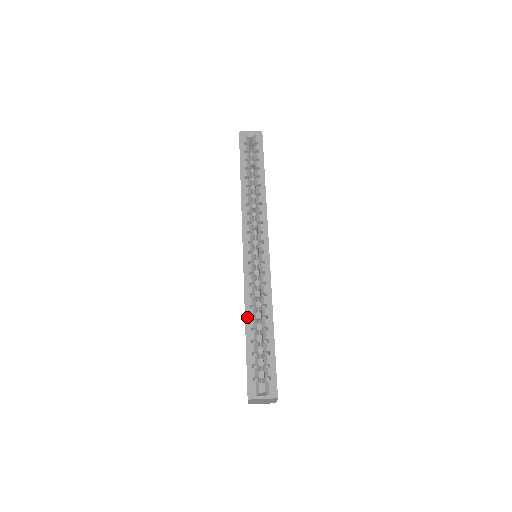
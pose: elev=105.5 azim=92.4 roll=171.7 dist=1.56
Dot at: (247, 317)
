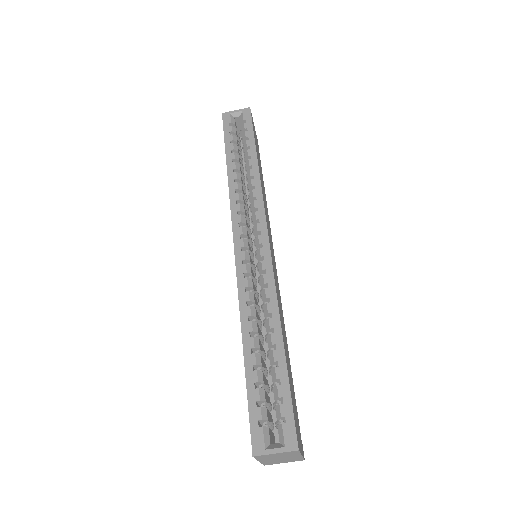
Dot at: (244, 334)
